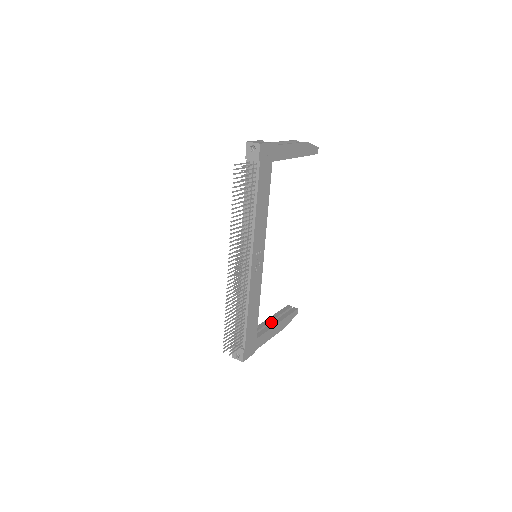
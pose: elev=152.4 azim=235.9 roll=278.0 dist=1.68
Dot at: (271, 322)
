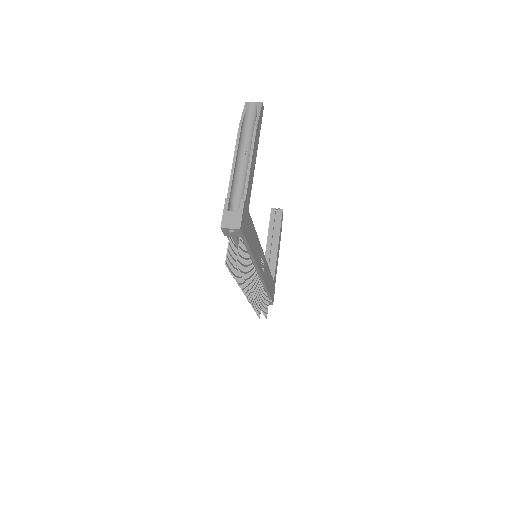
Dot at: (271, 246)
